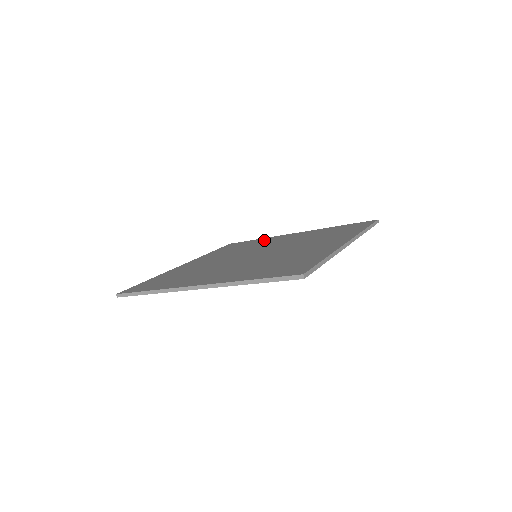
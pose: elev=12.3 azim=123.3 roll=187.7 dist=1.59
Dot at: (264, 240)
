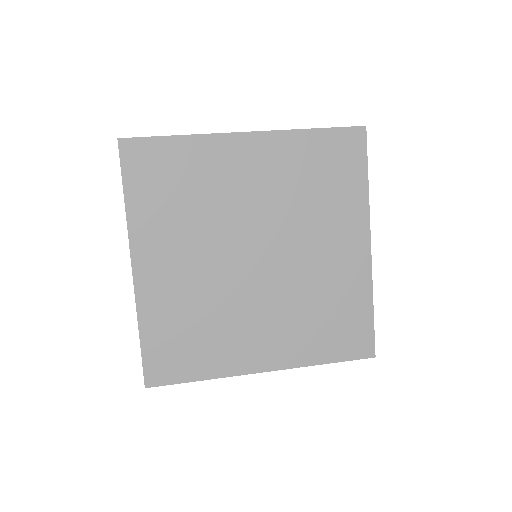
Dot at: (205, 159)
